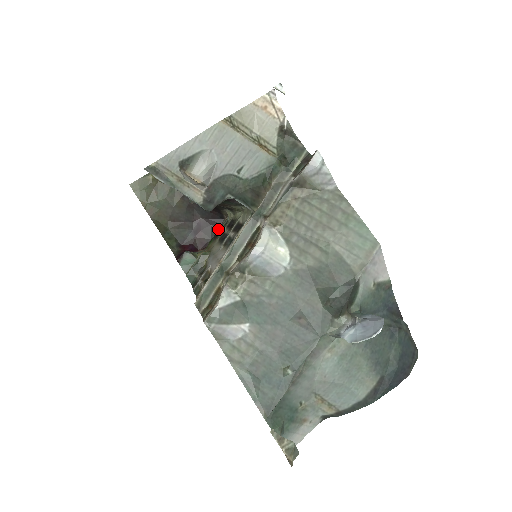
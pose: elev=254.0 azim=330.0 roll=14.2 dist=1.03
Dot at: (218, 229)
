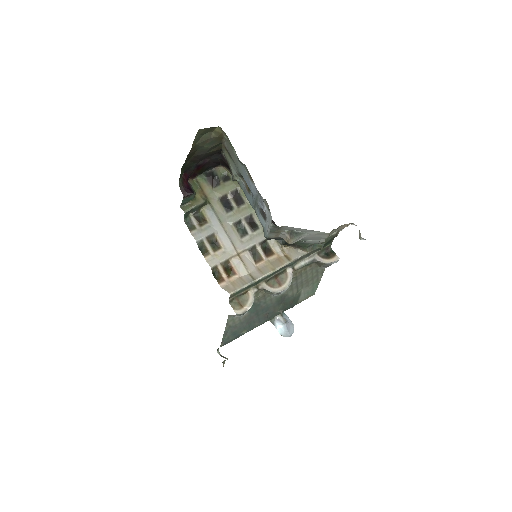
Dot at: (217, 178)
